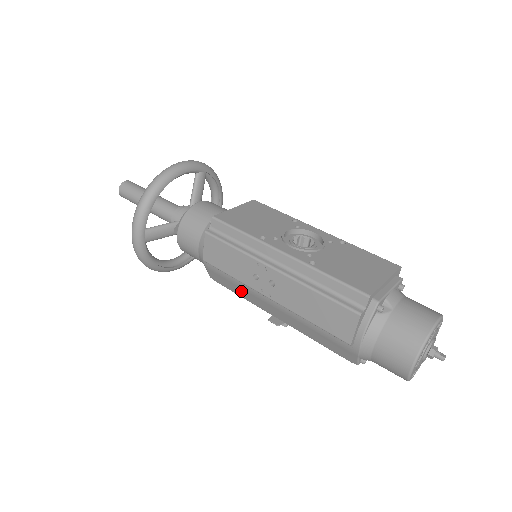
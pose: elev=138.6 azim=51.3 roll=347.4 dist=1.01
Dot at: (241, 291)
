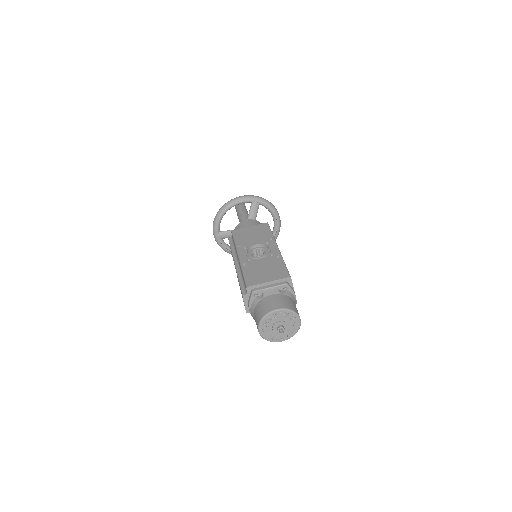
Dot at: occluded
